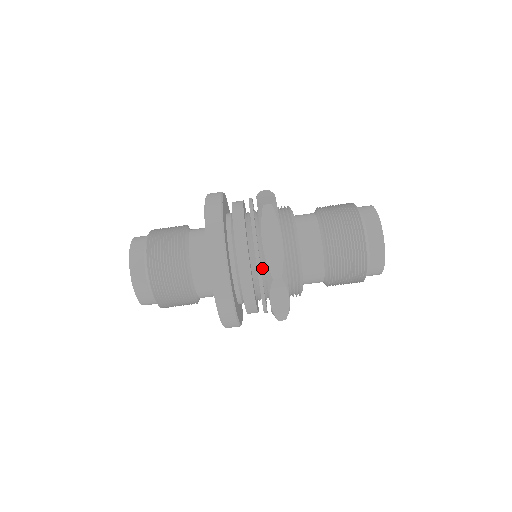
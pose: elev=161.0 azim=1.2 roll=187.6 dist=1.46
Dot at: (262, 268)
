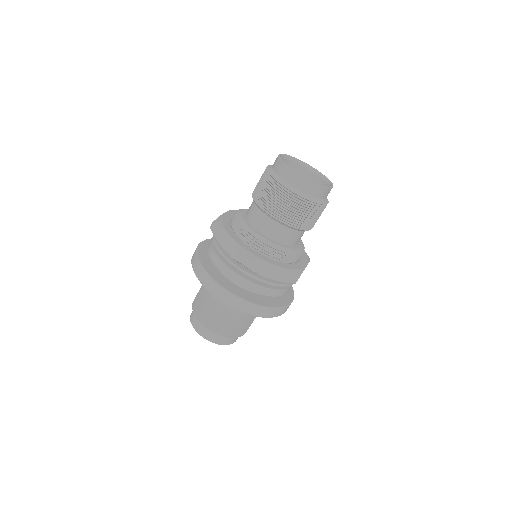
Dot at: occluded
